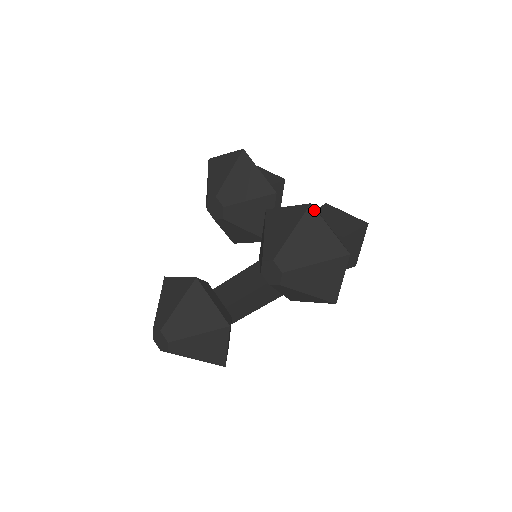
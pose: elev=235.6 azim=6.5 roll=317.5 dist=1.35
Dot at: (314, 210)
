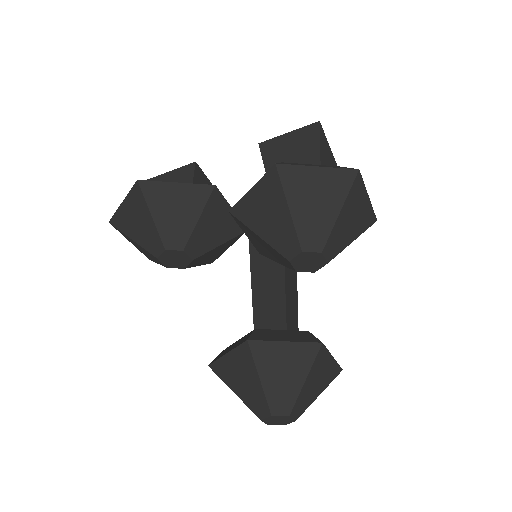
Dot at: (285, 167)
